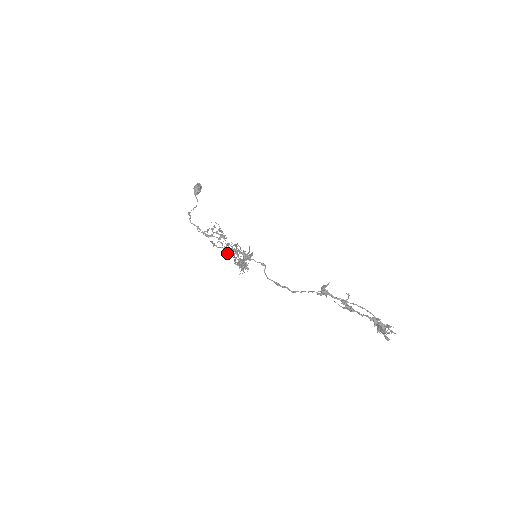
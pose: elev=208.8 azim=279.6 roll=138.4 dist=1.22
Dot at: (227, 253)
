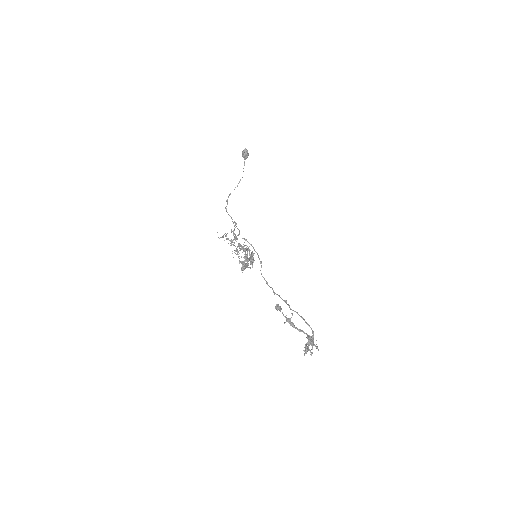
Dot at: occluded
